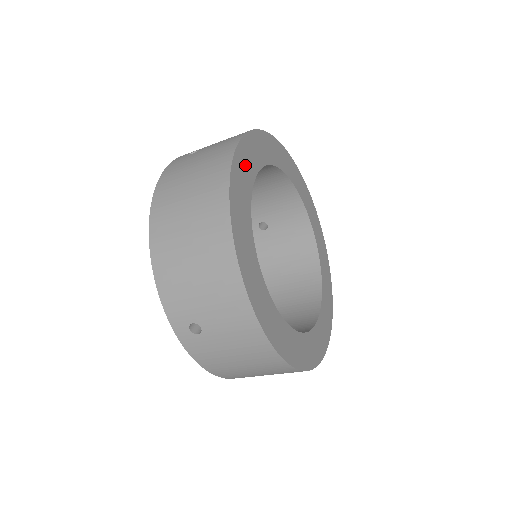
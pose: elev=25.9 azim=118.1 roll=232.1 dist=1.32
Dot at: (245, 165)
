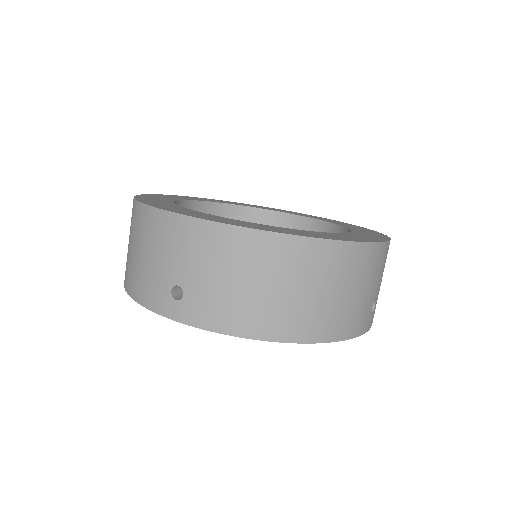
Dot at: (163, 197)
